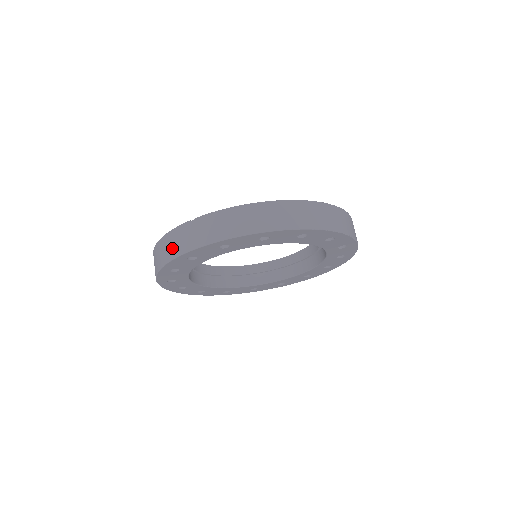
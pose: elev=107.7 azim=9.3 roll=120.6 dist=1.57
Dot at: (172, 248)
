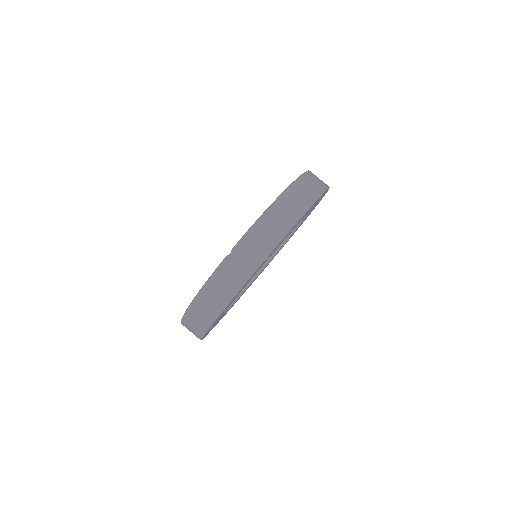
Dot at: (224, 291)
